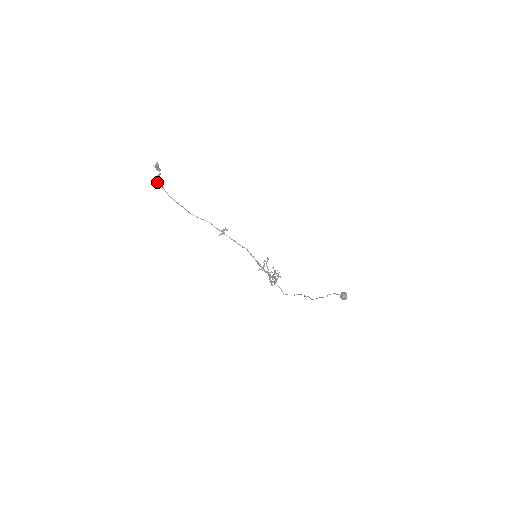
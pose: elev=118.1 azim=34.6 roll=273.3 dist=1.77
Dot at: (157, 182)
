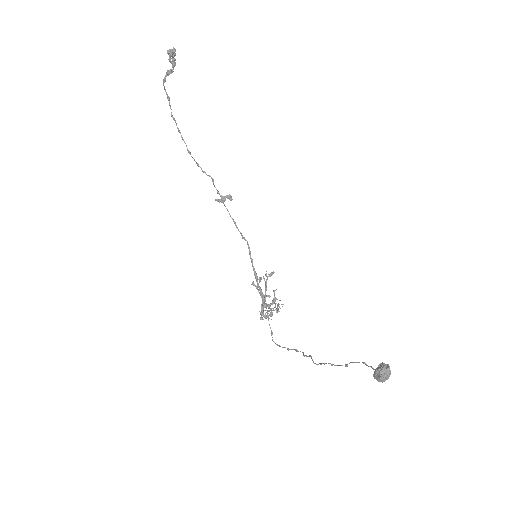
Dot at: (163, 83)
